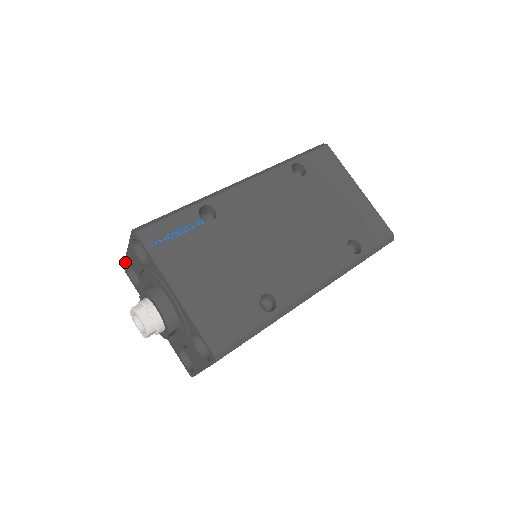
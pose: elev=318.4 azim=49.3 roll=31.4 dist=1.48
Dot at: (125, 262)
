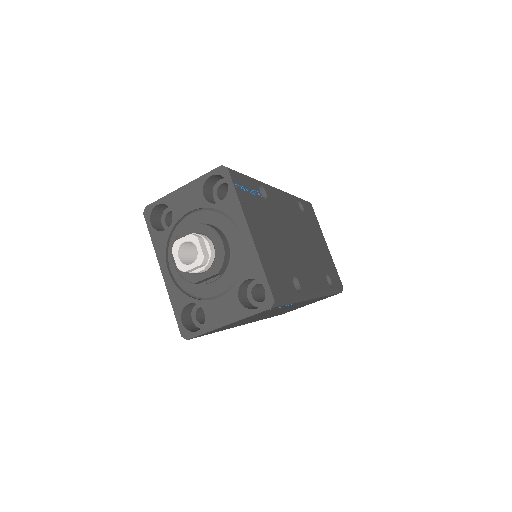
Dot at: (159, 201)
